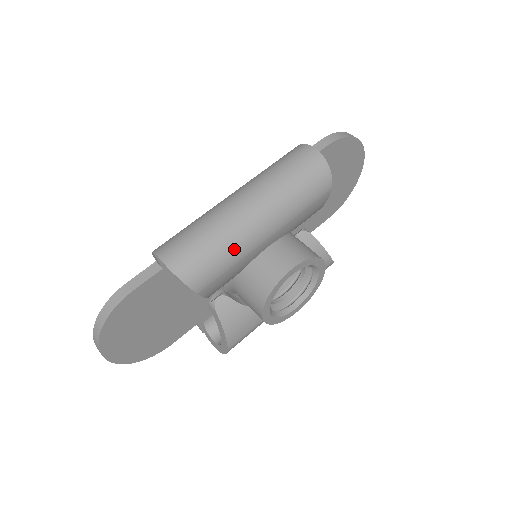
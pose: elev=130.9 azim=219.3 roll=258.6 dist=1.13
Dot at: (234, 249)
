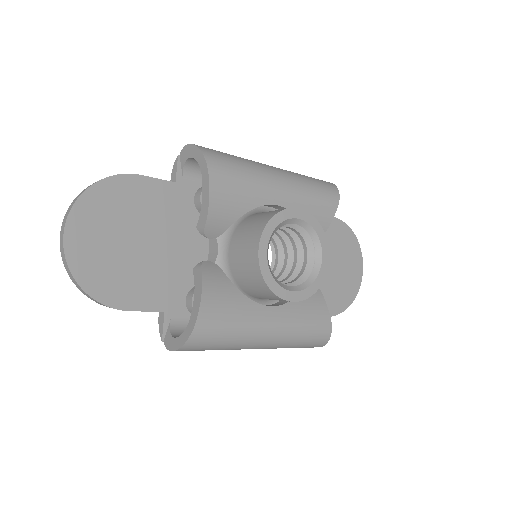
Dot at: (251, 169)
